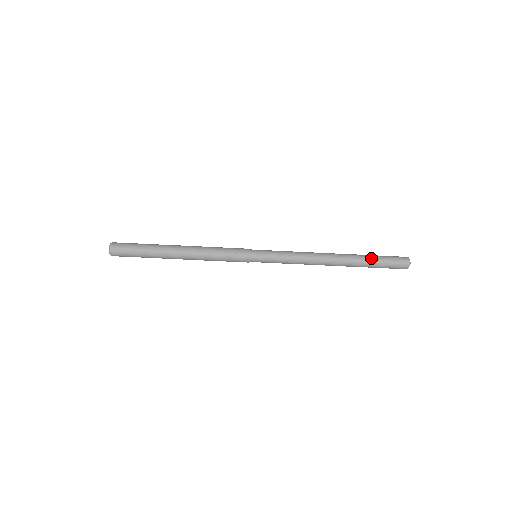
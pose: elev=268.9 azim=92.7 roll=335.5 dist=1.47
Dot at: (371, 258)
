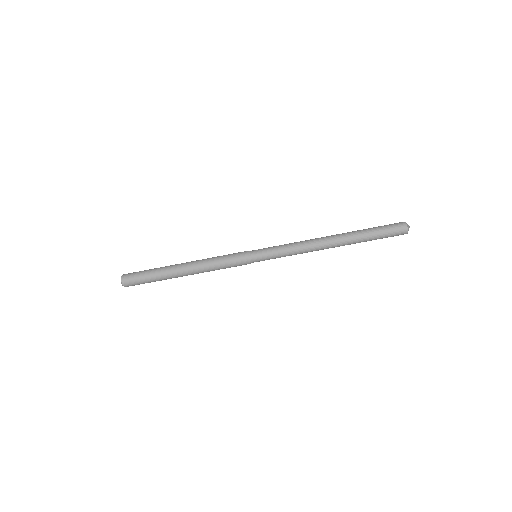
Dot at: (368, 233)
